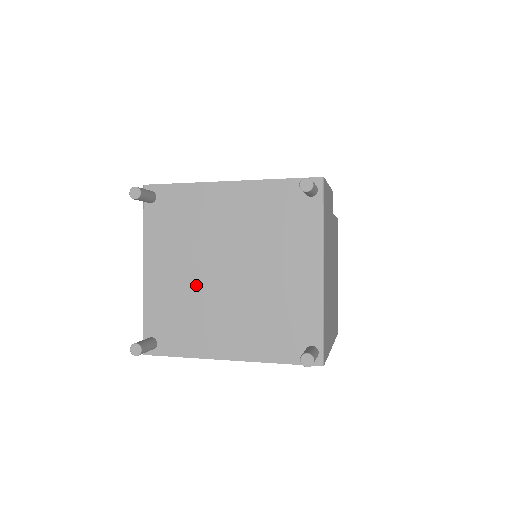
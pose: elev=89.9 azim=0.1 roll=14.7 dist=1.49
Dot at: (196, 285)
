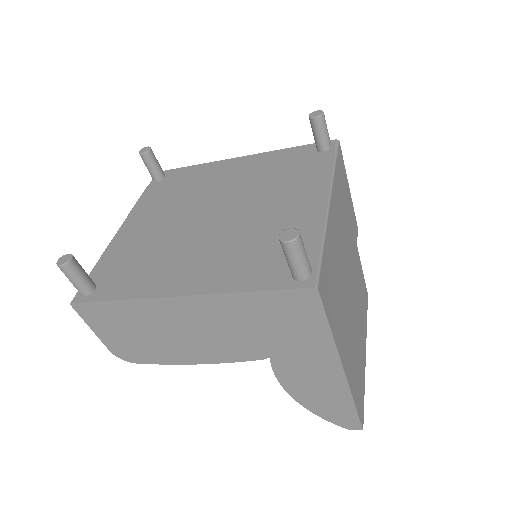
Dot at: (172, 231)
